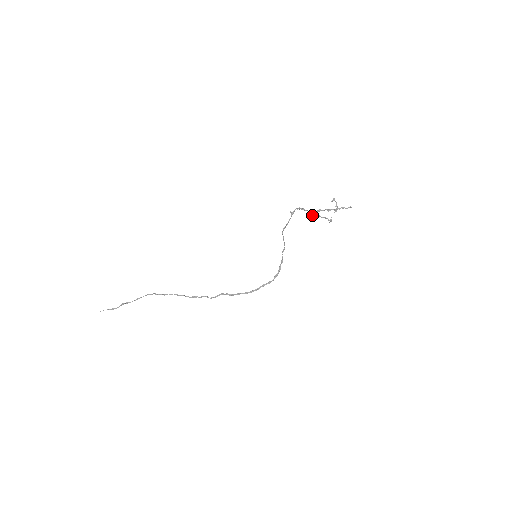
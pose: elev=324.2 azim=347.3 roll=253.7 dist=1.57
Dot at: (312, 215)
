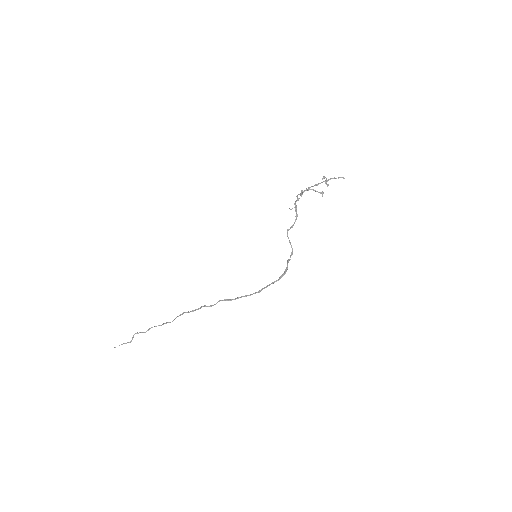
Dot at: (301, 193)
